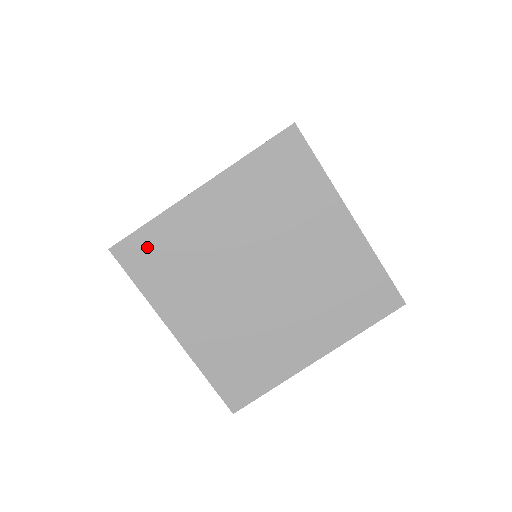
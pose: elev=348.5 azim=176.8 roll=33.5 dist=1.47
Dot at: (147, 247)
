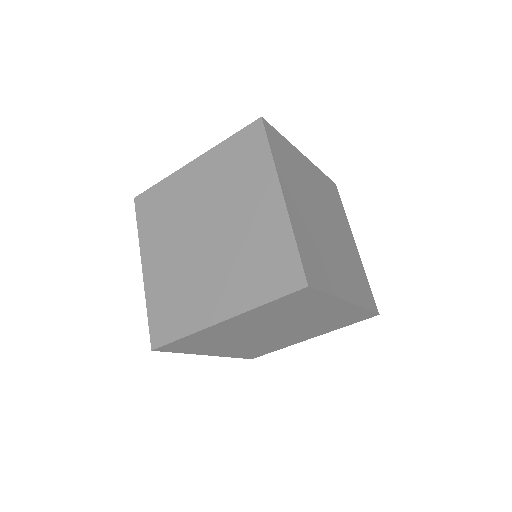
Dot at: (182, 344)
